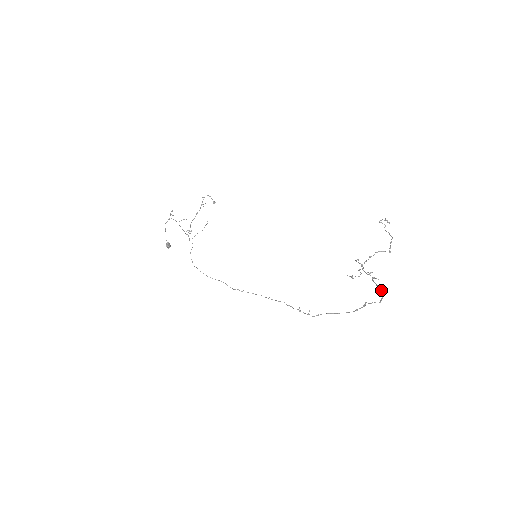
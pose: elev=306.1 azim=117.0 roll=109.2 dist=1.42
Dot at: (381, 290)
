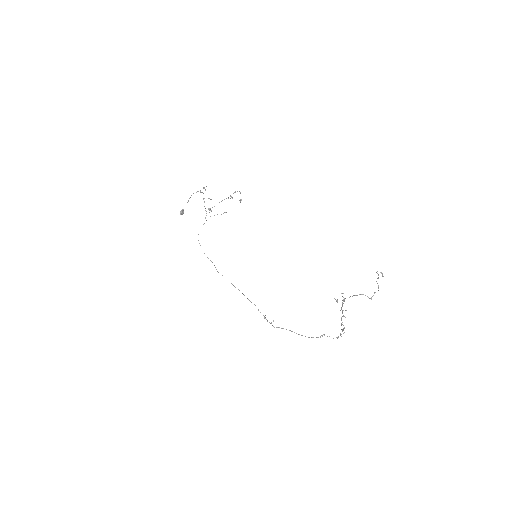
Dot at: (343, 329)
